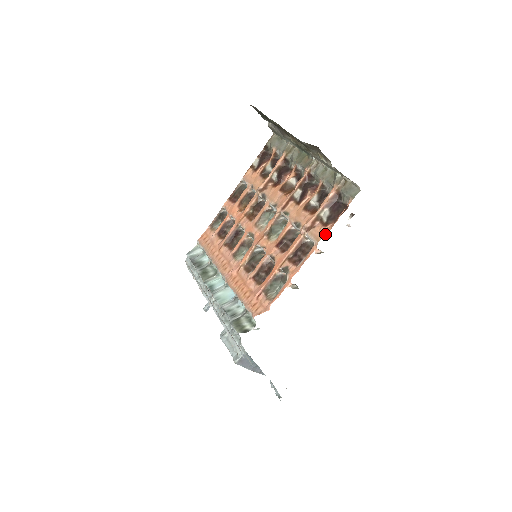
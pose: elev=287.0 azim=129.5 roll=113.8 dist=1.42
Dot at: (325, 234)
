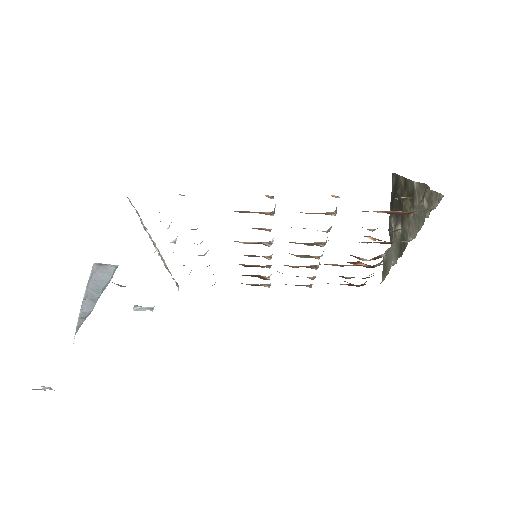
Dot at: occluded
